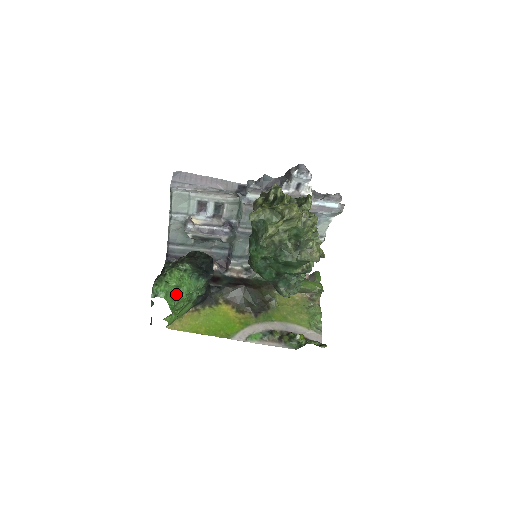
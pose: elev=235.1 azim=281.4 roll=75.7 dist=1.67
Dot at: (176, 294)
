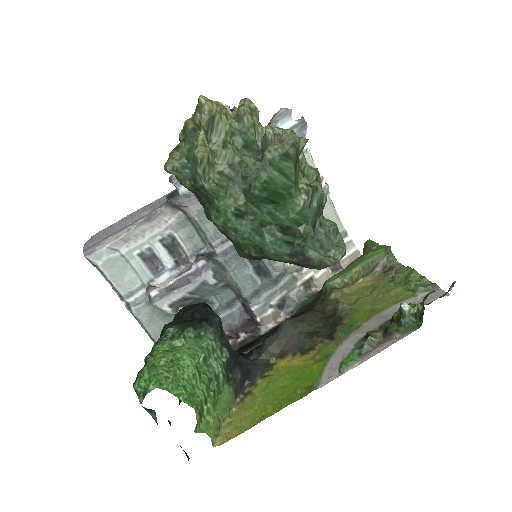
Dot at: (177, 374)
